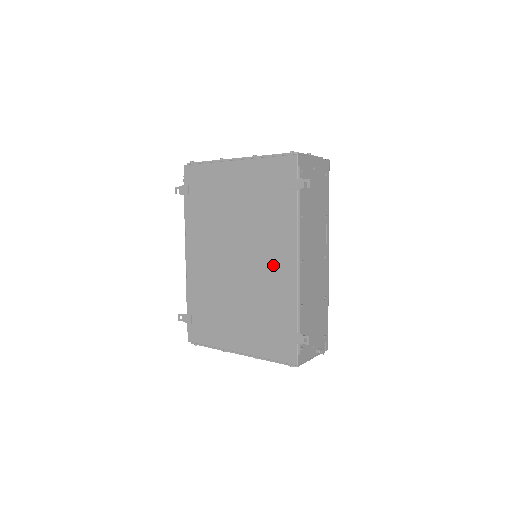
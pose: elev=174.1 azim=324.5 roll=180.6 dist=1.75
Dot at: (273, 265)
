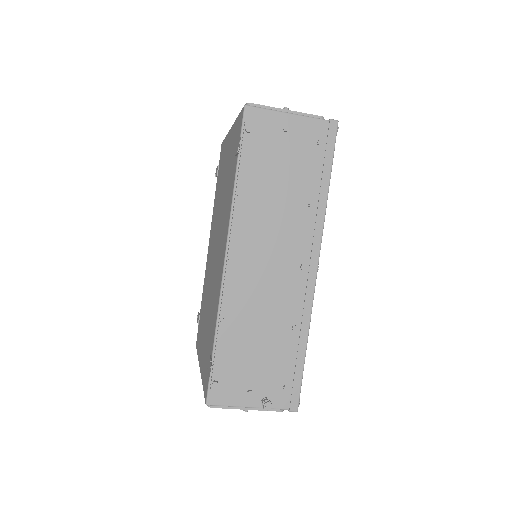
Dot at: (219, 260)
